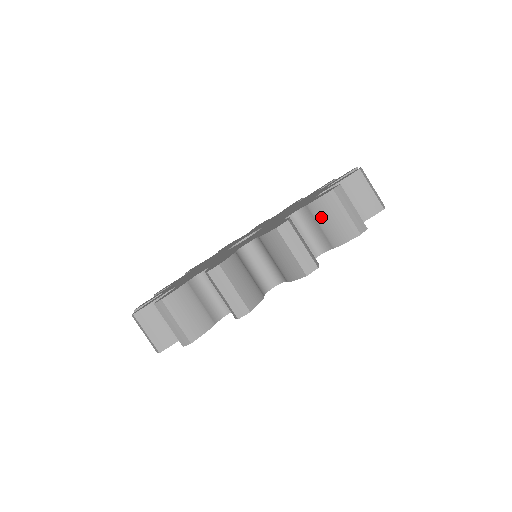
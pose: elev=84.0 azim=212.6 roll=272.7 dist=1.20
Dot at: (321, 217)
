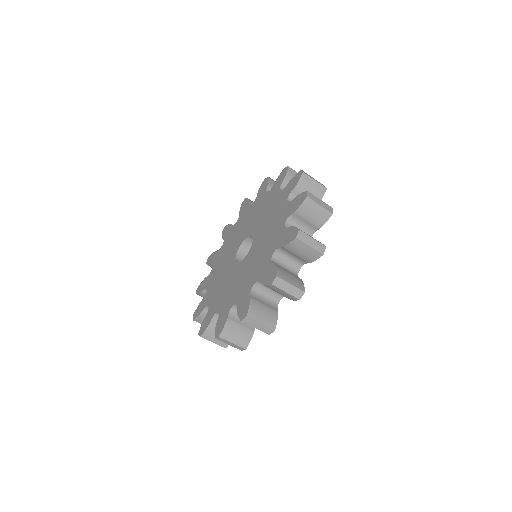
Dot at: occluded
